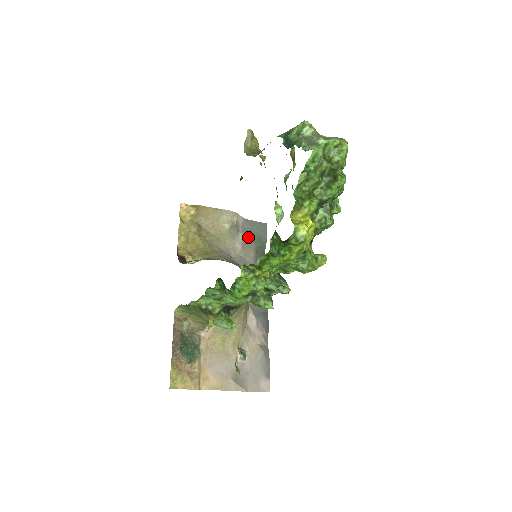
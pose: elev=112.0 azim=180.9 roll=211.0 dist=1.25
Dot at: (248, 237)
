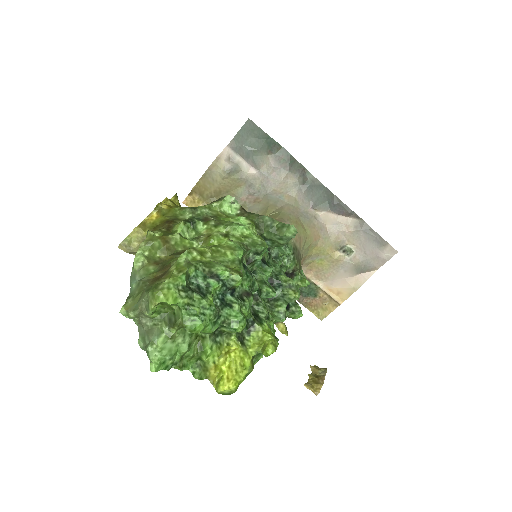
Dot at: (250, 155)
